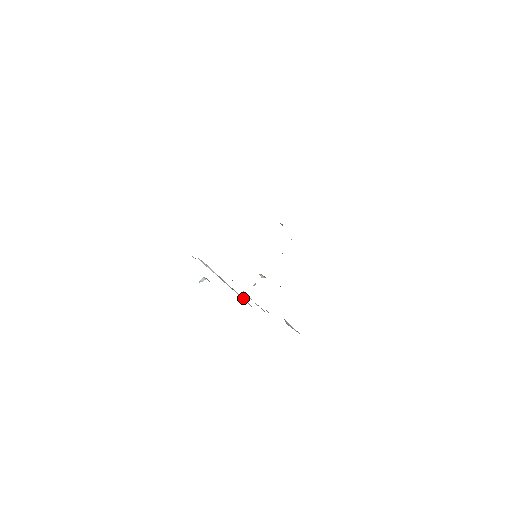
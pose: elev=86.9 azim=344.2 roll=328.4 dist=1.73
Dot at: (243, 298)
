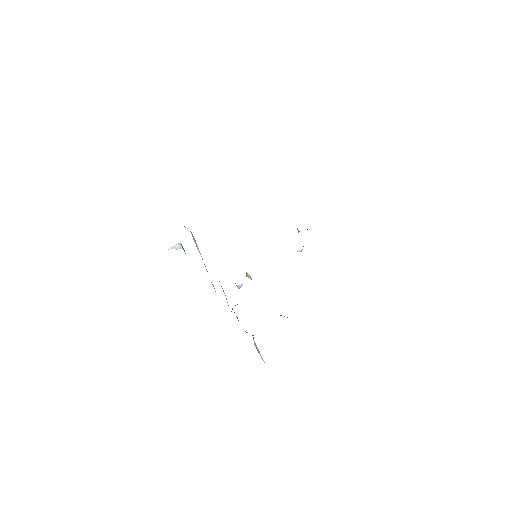
Dot at: occluded
